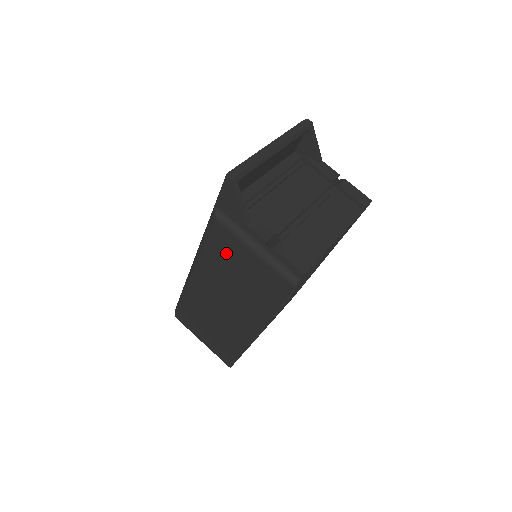
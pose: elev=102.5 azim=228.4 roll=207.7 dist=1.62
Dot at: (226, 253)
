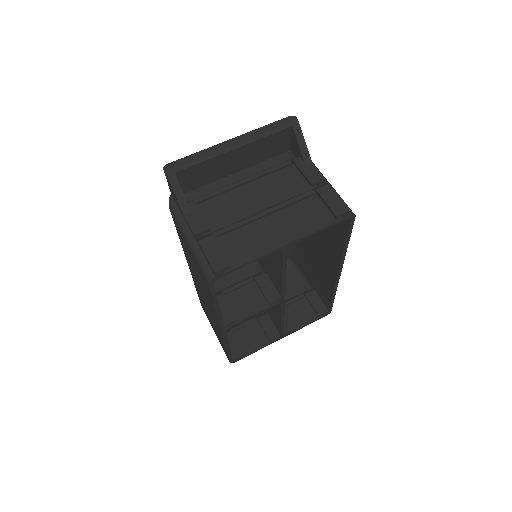
Dot at: (183, 243)
